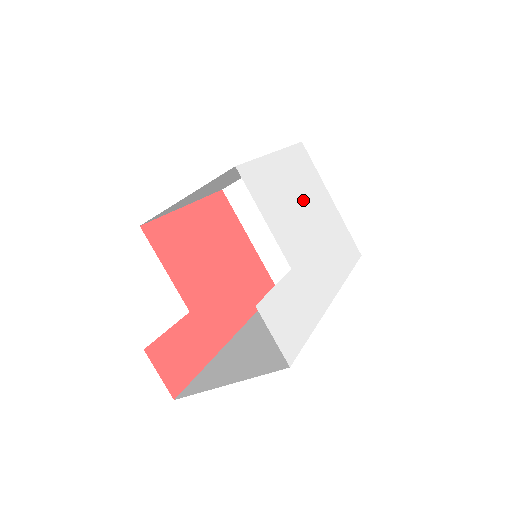
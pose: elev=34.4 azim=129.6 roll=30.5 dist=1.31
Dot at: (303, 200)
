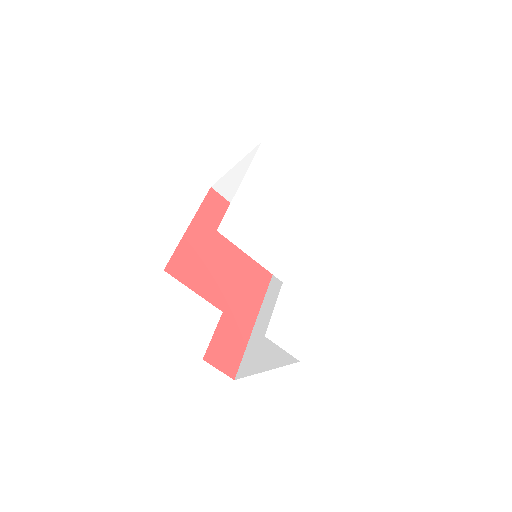
Dot at: (277, 207)
